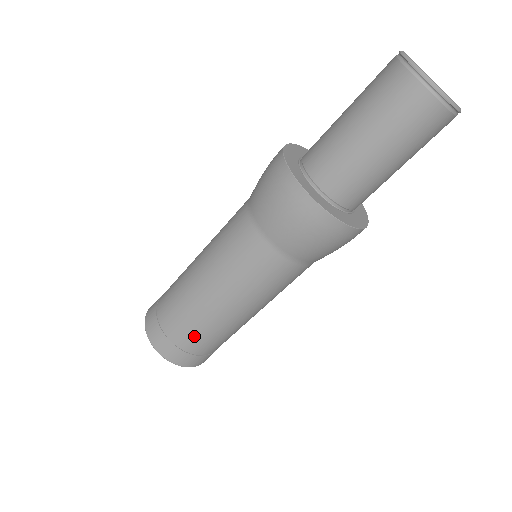
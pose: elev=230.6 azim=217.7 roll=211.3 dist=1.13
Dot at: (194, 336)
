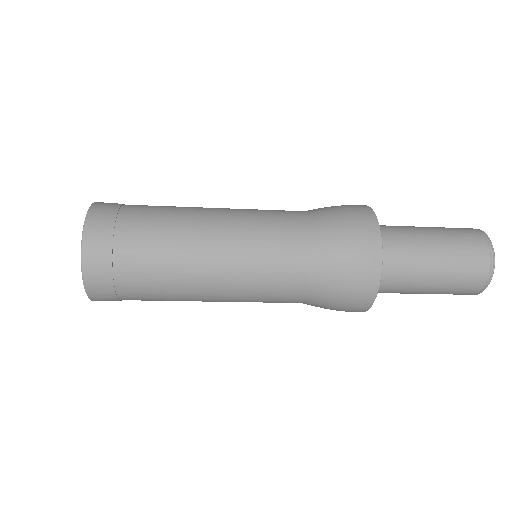
Dot at: (149, 299)
